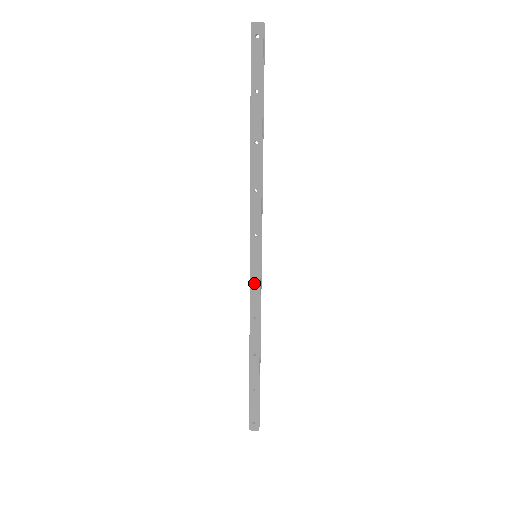
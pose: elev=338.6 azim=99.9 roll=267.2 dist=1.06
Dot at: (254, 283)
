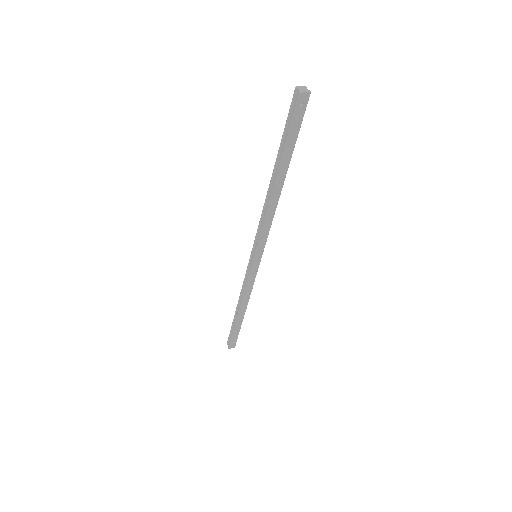
Dot at: (253, 274)
